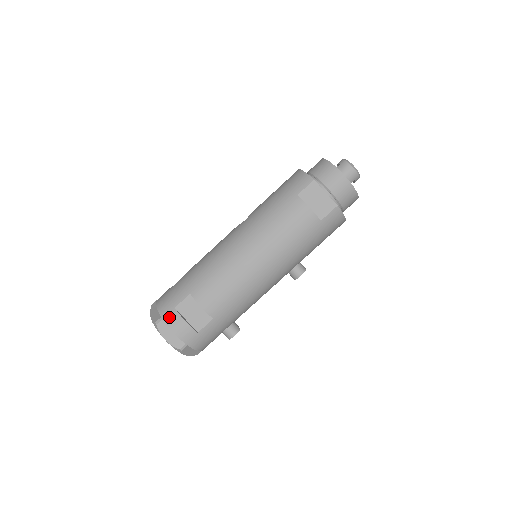
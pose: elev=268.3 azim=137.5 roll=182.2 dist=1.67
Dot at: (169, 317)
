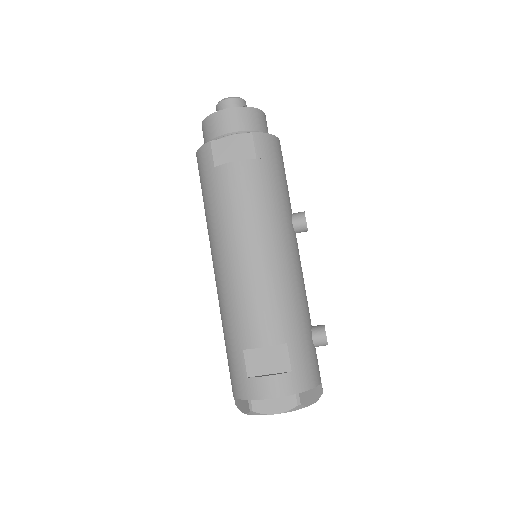
Dot at: (253, 391)
